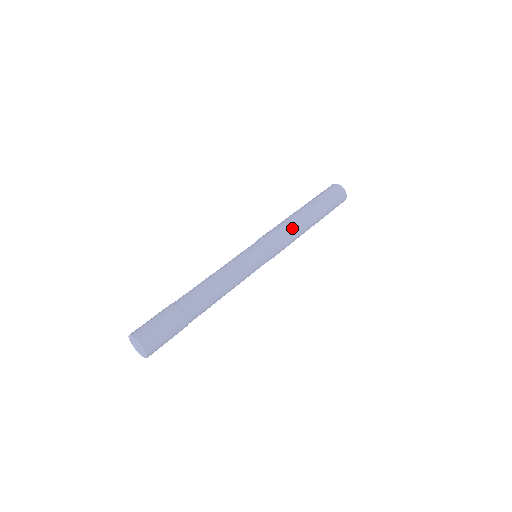
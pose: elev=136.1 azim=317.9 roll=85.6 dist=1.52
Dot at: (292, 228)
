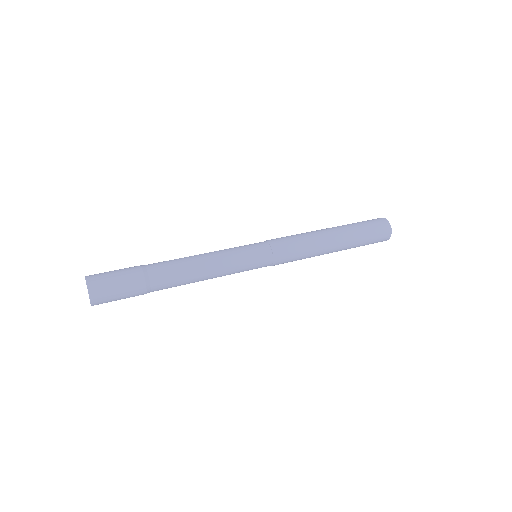
Dot at: (307, 241)
